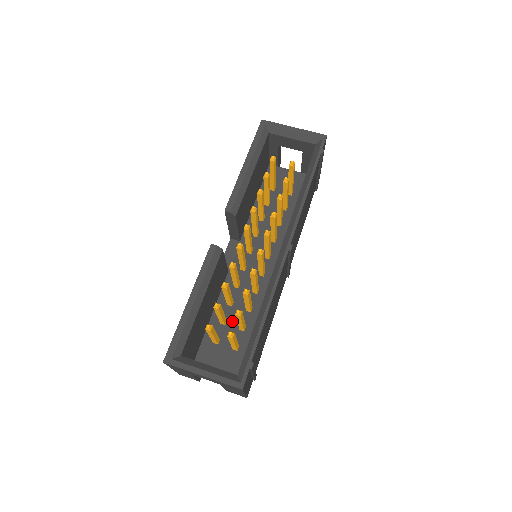
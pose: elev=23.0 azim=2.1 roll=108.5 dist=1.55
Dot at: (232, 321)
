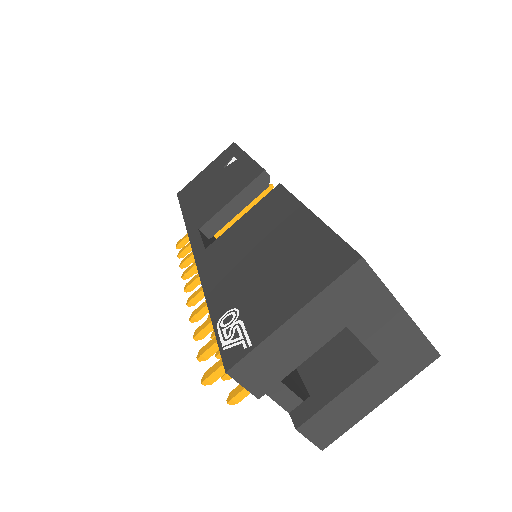
Dot at: occluded
